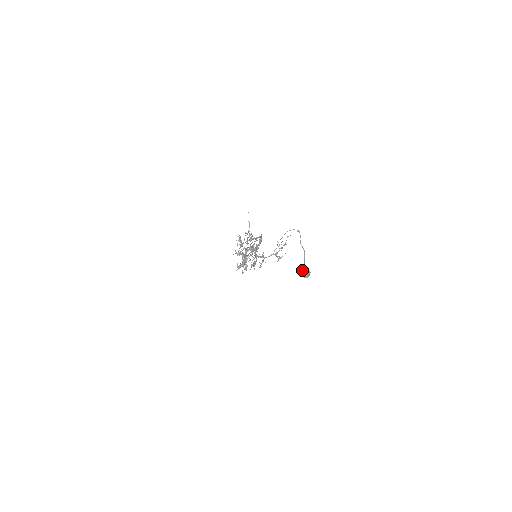
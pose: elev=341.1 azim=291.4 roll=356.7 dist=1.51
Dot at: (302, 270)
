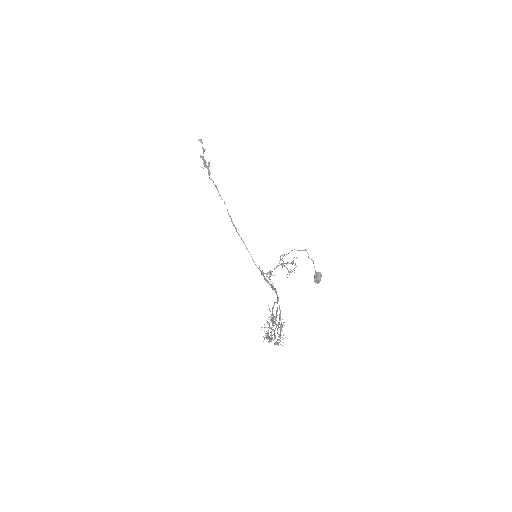
Dot at: (314, 279)
